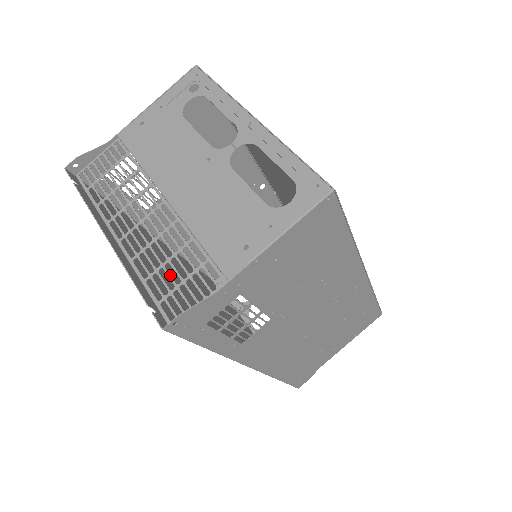
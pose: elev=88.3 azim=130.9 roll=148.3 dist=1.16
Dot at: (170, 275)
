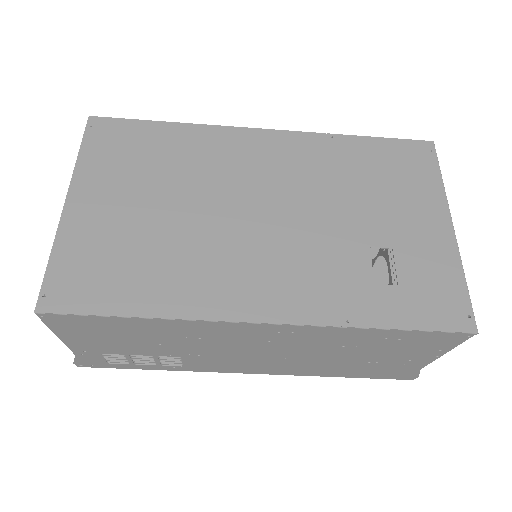
Dot at: occluded
